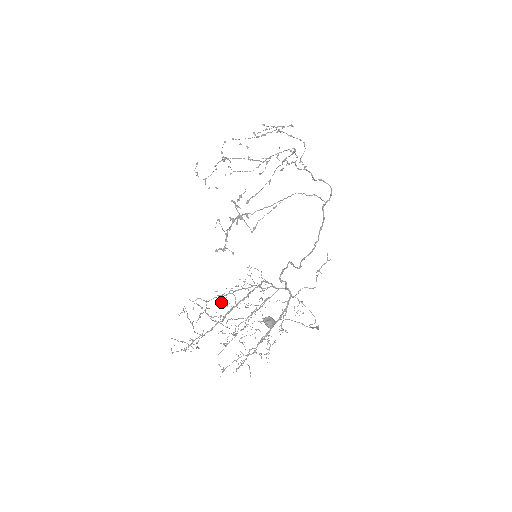
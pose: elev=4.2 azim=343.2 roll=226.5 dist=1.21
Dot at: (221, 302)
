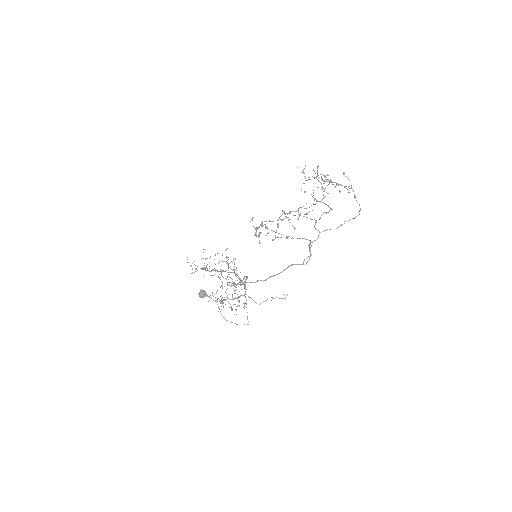
Dot at: occluded
